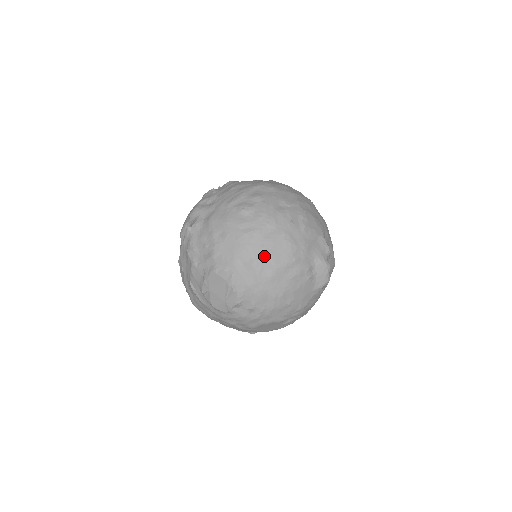
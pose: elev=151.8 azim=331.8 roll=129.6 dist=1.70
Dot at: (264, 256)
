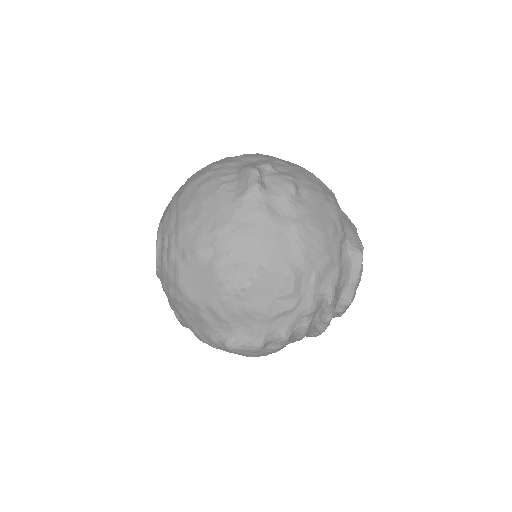
Dot at: occluded
